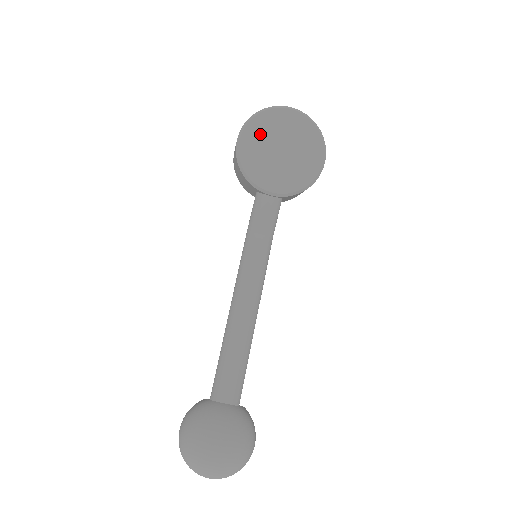
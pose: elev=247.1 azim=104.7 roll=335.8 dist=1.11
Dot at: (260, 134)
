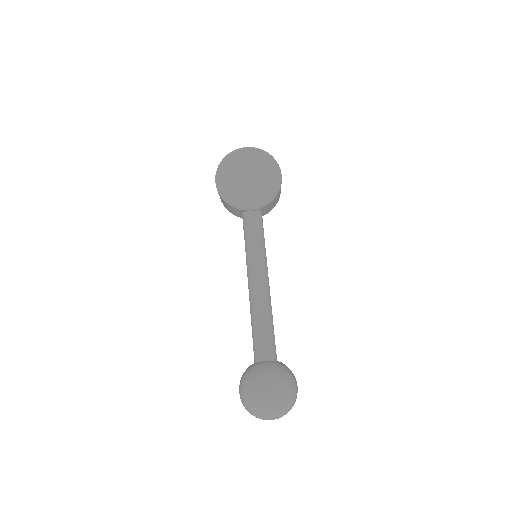
Dot at: (230, 172)
